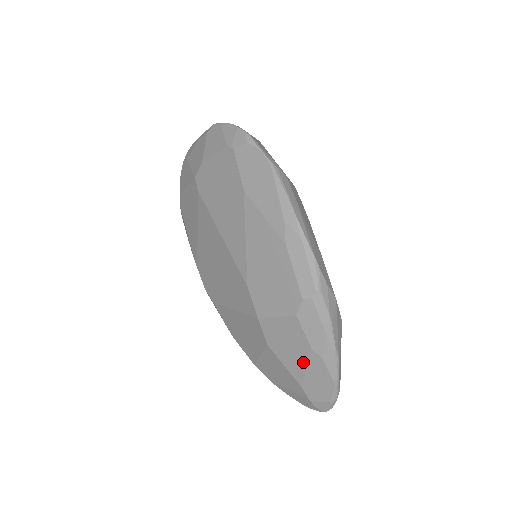
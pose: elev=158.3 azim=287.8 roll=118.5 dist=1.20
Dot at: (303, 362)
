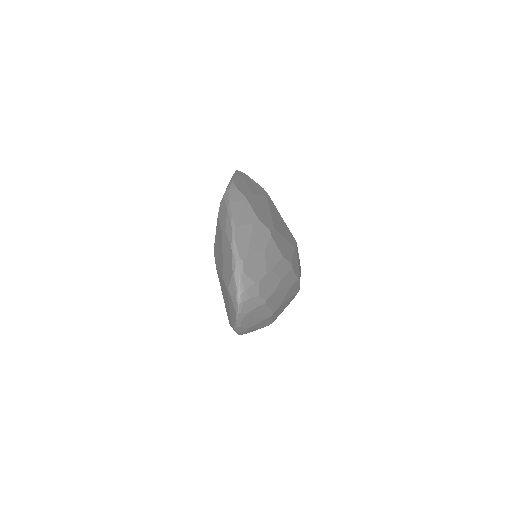
Dot at: (222, 251)
